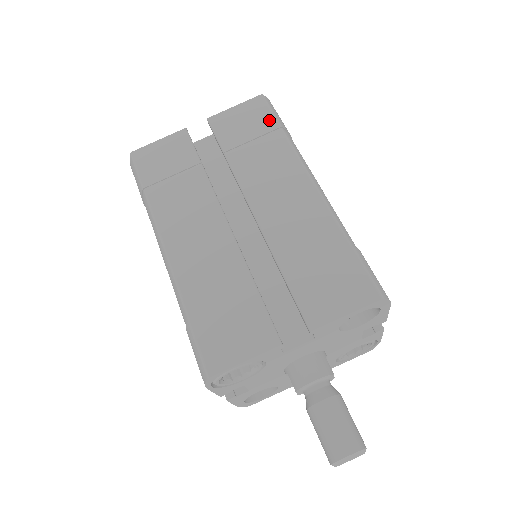
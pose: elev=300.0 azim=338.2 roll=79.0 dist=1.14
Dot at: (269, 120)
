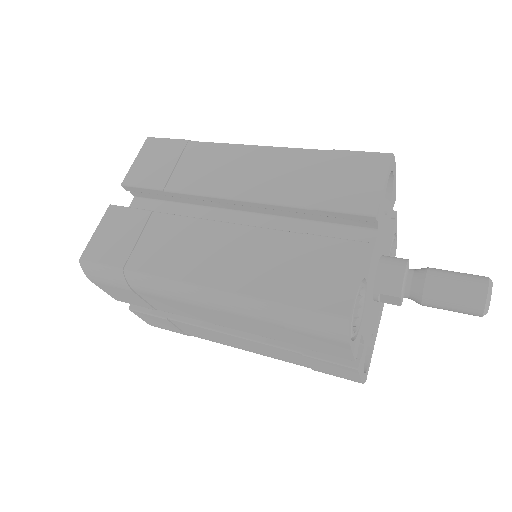
Dot at: (174, 144)
